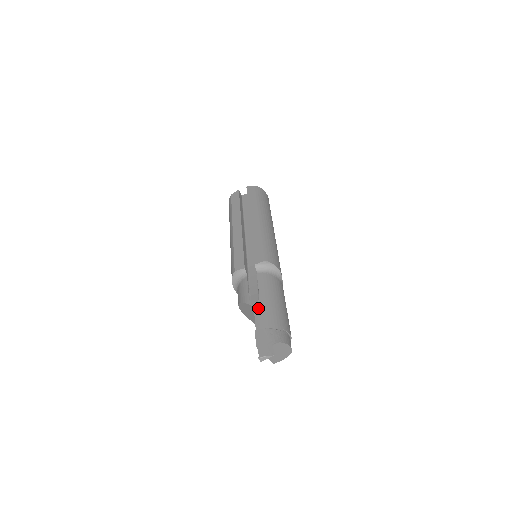
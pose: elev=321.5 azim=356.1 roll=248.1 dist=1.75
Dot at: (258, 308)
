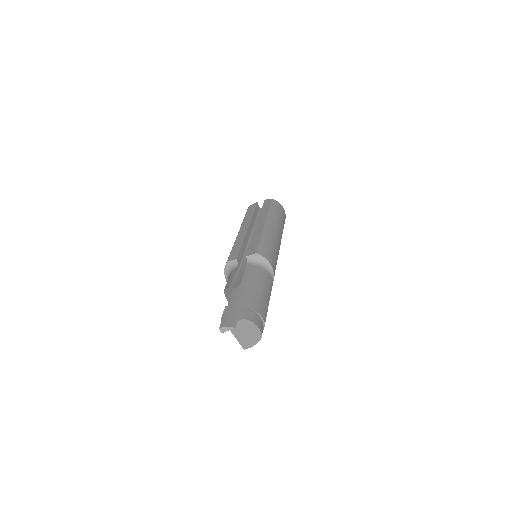
Dot at: (236, 290)
